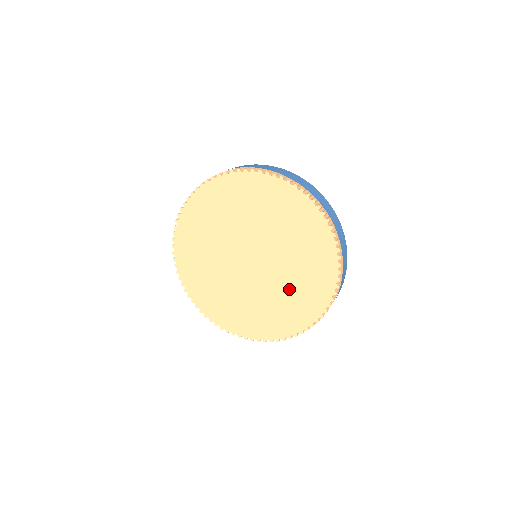
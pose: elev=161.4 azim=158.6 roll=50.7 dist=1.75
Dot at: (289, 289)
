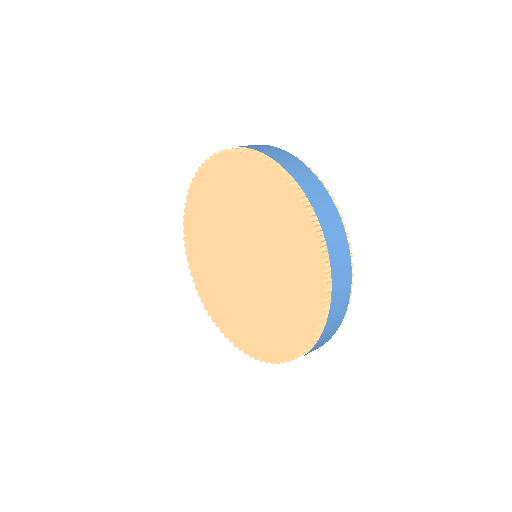
Dot at: (245, 312)
